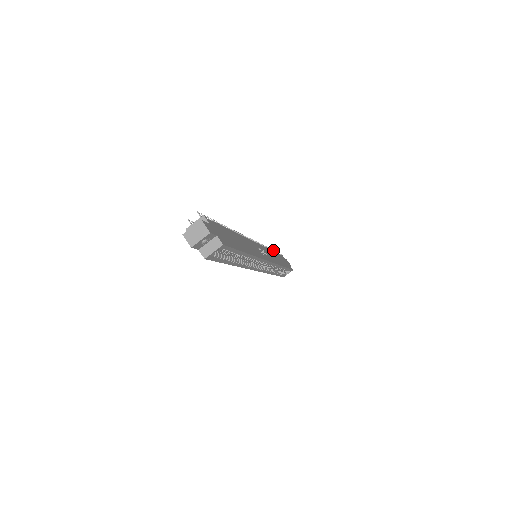
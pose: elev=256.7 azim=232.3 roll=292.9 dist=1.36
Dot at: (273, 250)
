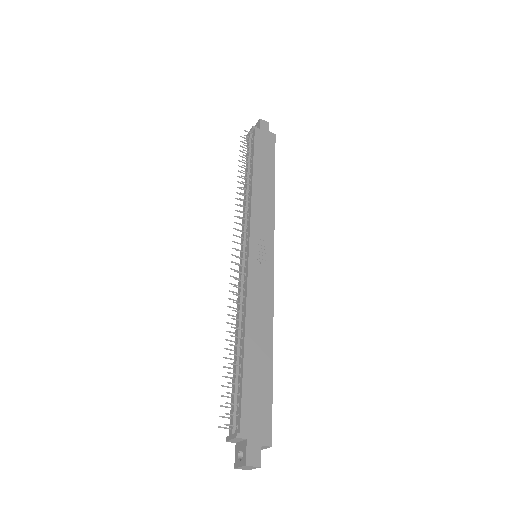
Dot at: (244, 140)
